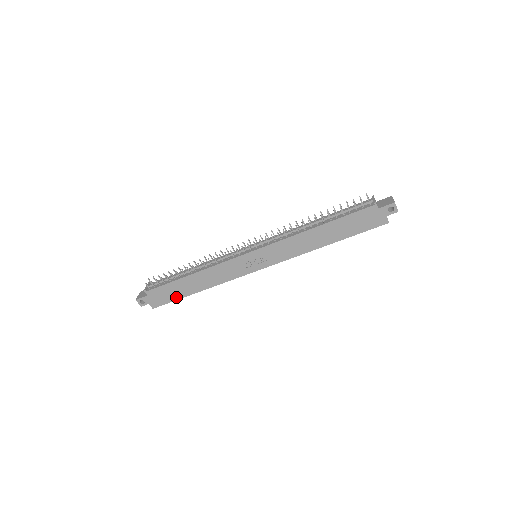
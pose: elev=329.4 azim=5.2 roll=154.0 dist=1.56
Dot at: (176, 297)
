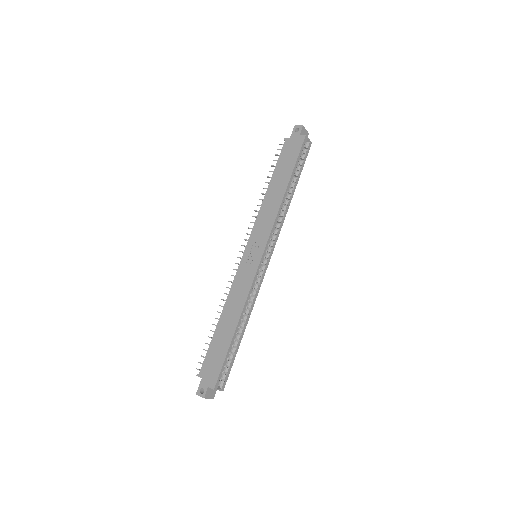
Dot at: (223, 354)
